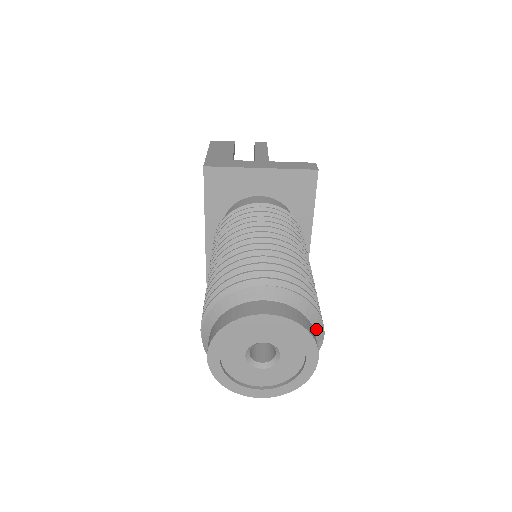
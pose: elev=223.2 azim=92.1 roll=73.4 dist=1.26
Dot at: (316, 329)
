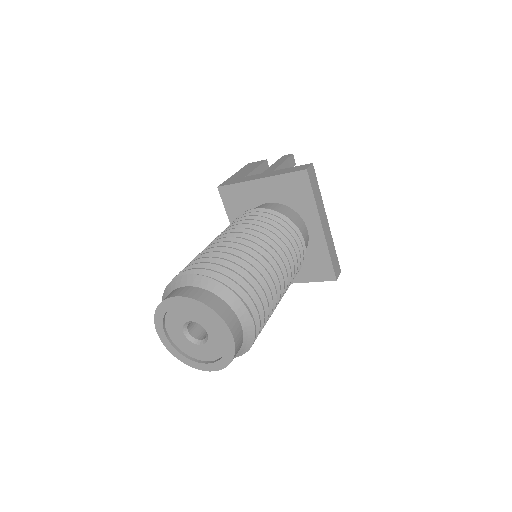
Dot at: (236, 309)
